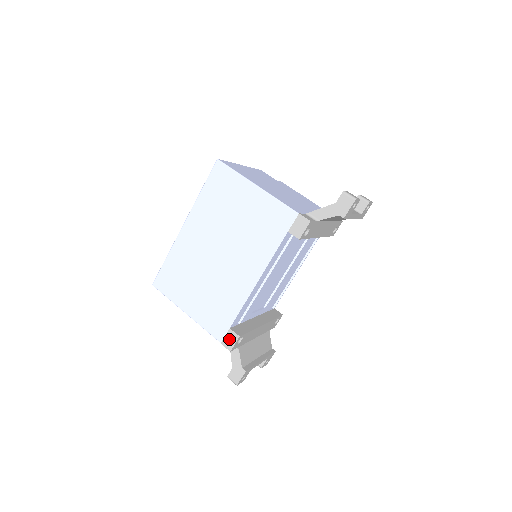
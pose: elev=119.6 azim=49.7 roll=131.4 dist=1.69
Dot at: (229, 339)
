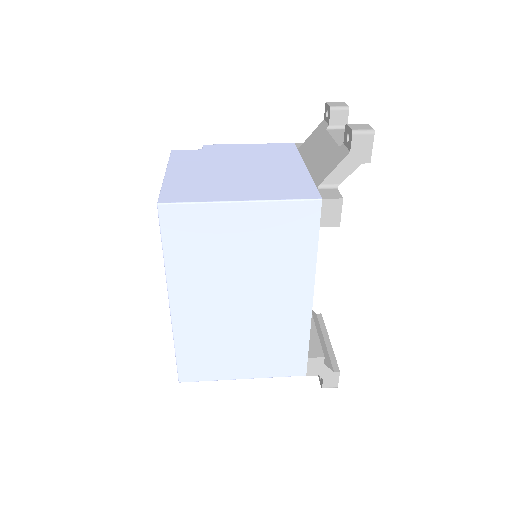
Dot at: (314, 367)
